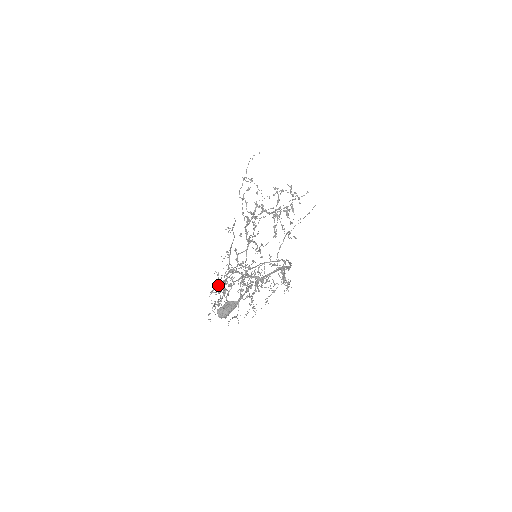
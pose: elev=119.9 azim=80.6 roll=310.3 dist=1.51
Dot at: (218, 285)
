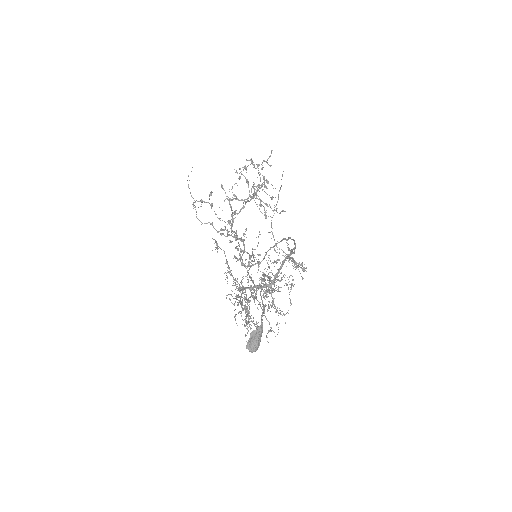
Dot at: (237, 305)
